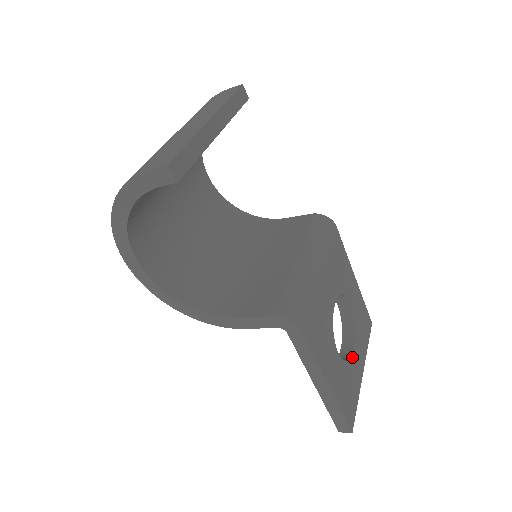
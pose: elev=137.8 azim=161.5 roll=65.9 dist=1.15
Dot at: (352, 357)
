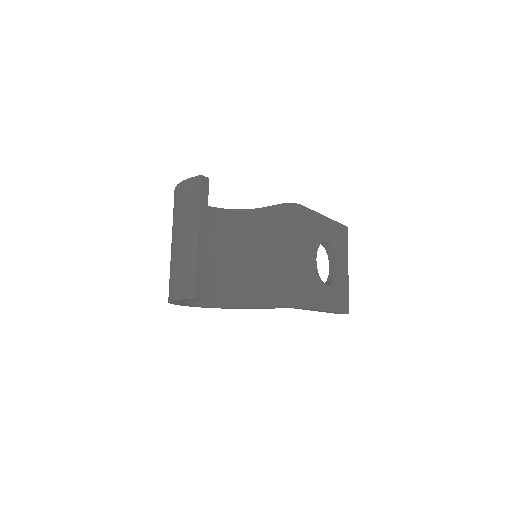
Dot at: (338, 272)
